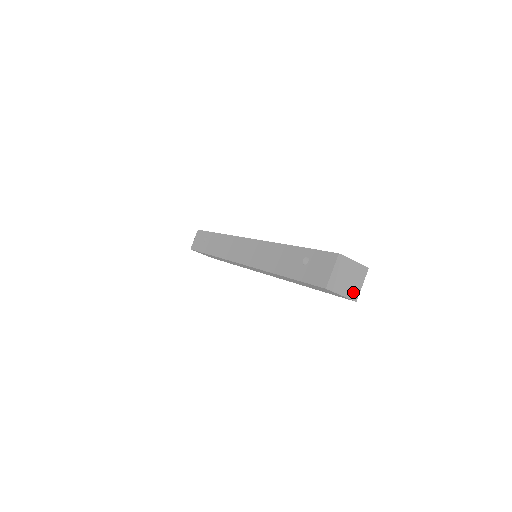
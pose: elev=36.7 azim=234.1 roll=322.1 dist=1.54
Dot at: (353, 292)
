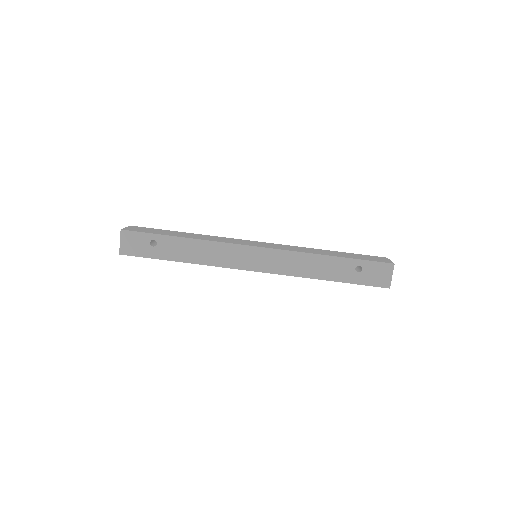
Dot at: occluded
